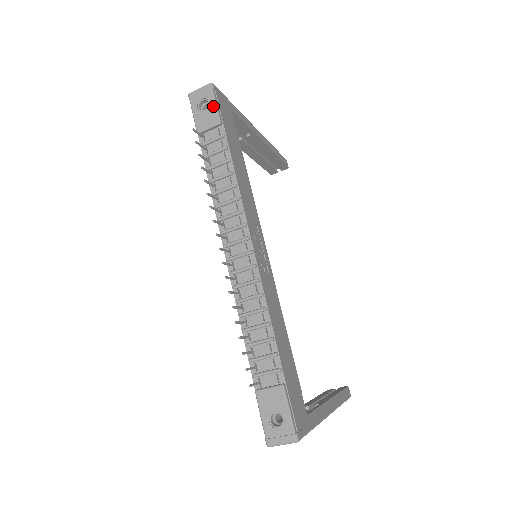
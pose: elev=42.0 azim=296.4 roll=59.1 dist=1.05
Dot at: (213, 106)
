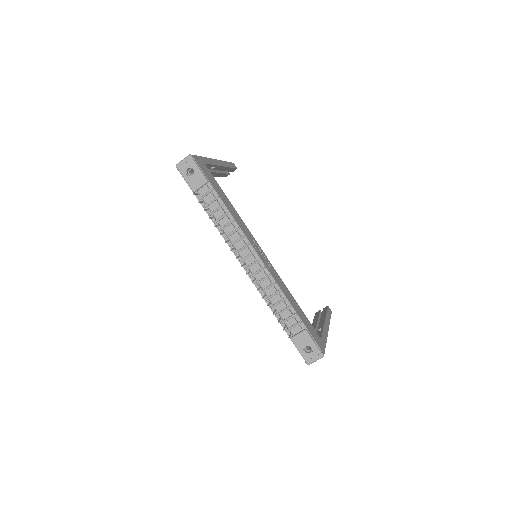
Dot at: (198, 171)
